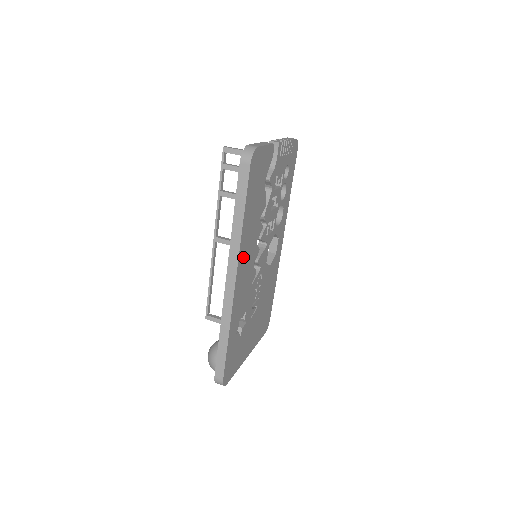
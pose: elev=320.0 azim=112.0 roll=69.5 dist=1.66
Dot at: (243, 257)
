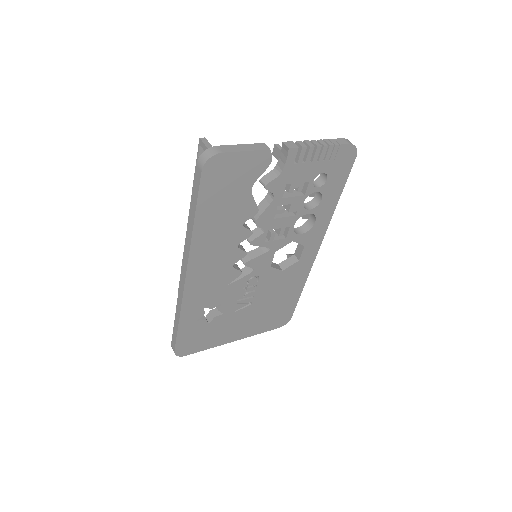
Dot at: (202, 257)
